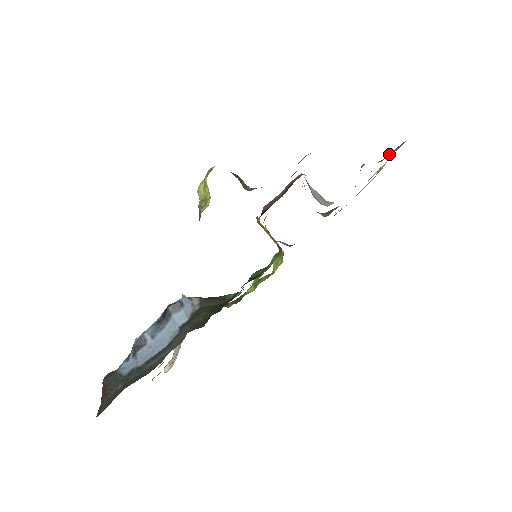
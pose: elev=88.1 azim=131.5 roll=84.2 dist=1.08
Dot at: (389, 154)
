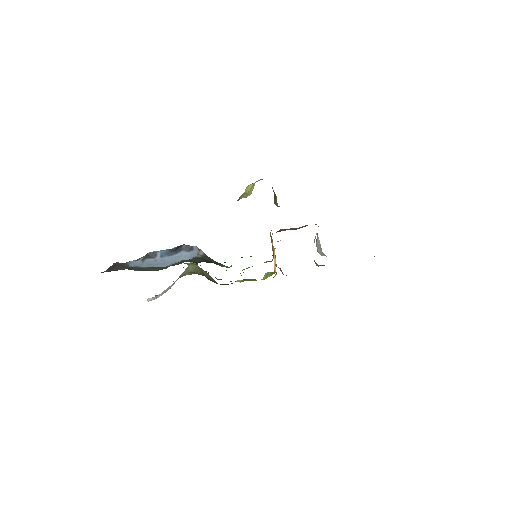
Dot at: occluded
